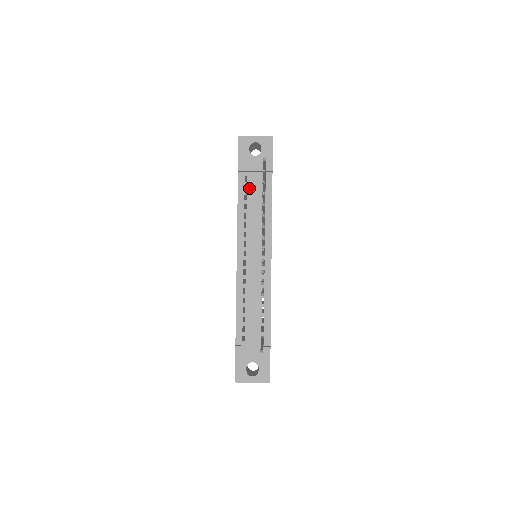
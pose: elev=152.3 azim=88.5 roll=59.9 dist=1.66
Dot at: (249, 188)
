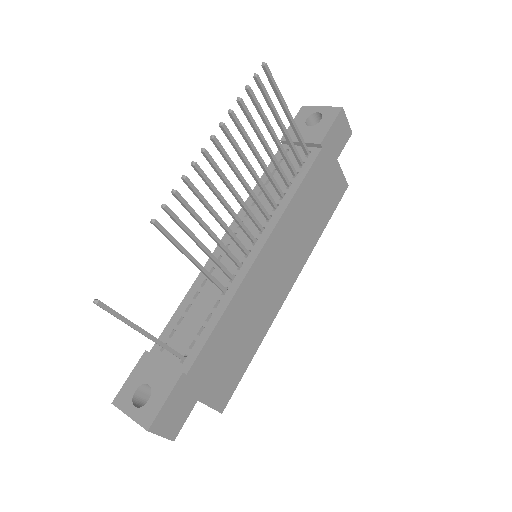
Dot at: (284, 162)
